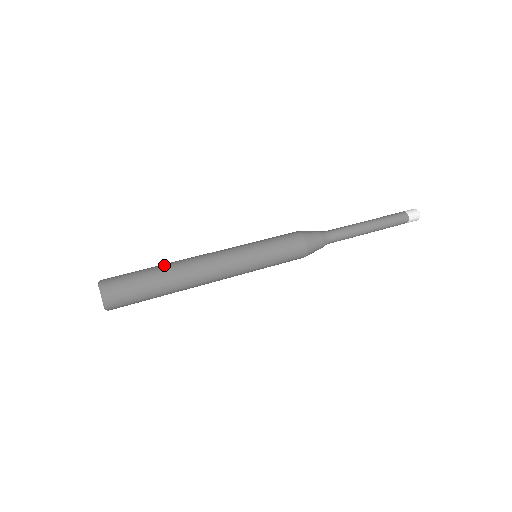
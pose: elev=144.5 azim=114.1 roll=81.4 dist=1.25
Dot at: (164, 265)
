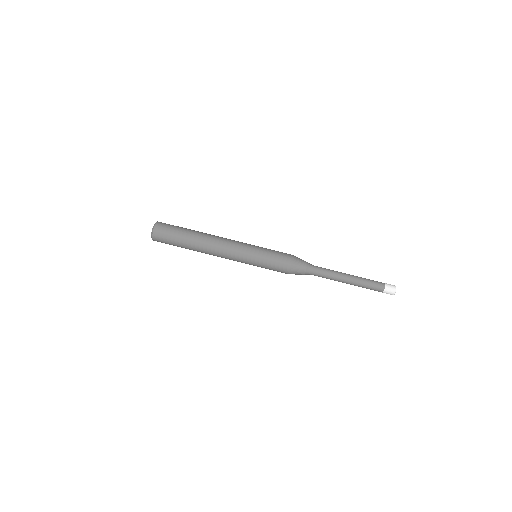
Dot at: (196, 231)
